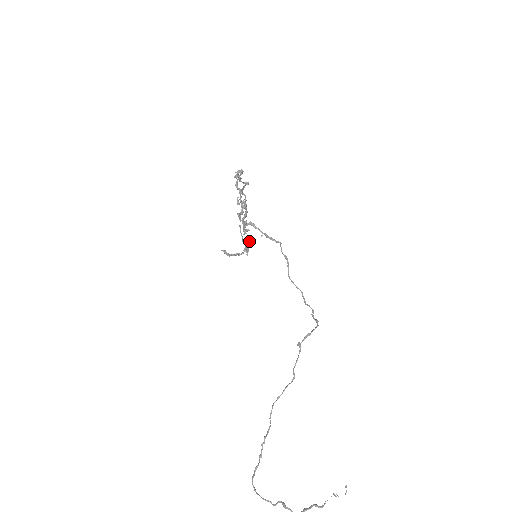
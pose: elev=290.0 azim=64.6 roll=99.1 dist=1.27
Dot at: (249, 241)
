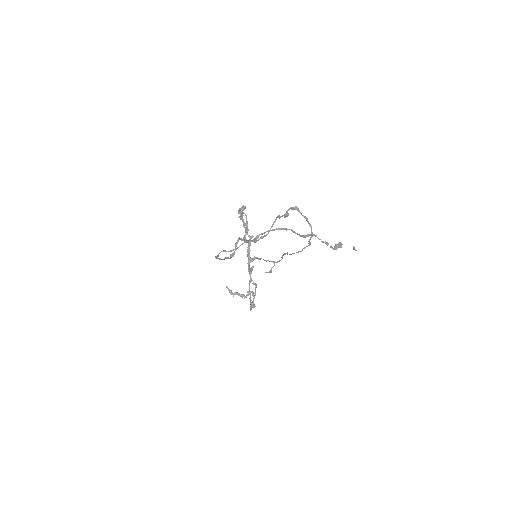
Dot at: (255, 283)
